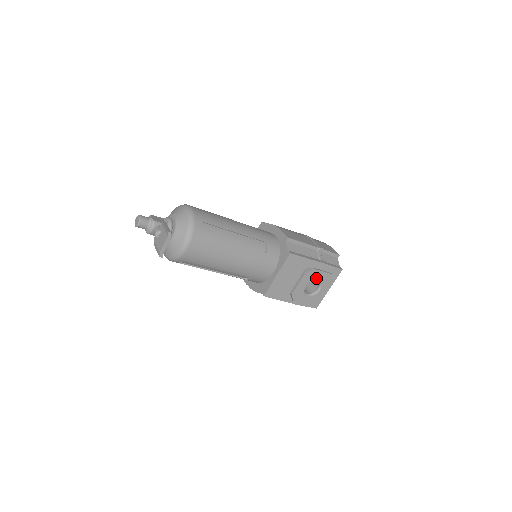
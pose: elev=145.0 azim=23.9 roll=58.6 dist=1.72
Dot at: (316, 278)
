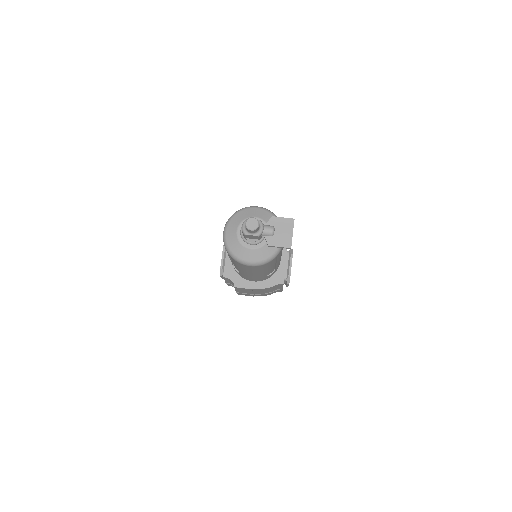
Dot at: occluded
